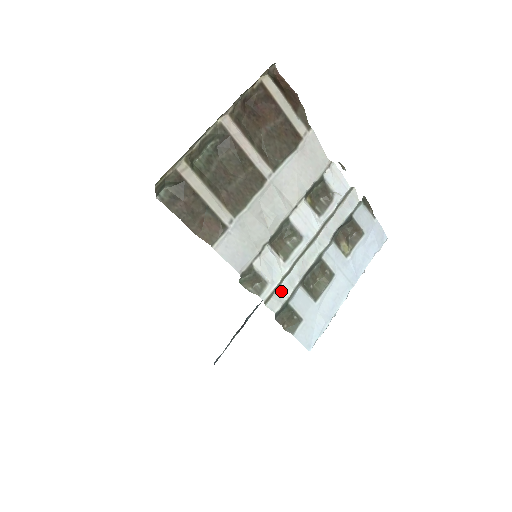
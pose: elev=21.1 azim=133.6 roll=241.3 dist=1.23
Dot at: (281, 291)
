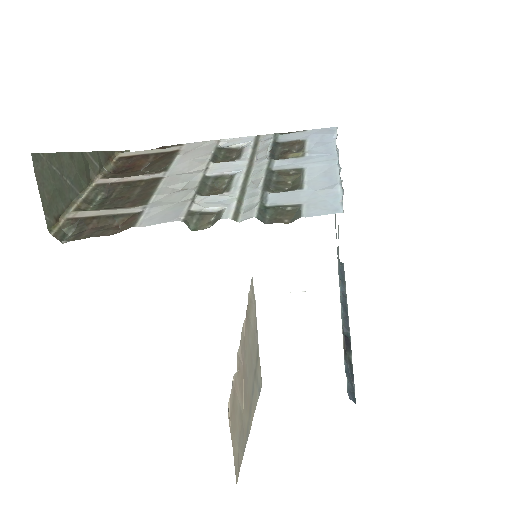
Dot at: (248, 206)
